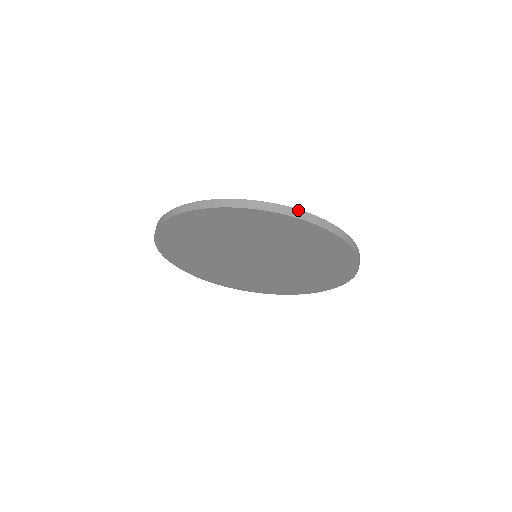
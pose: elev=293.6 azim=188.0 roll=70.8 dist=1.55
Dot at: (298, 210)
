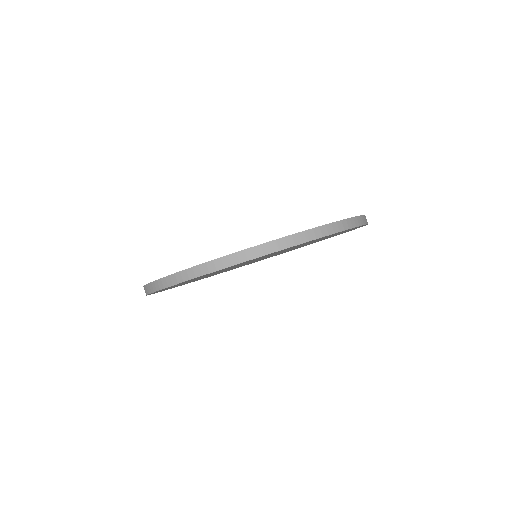
Dot at: (187, 270)
